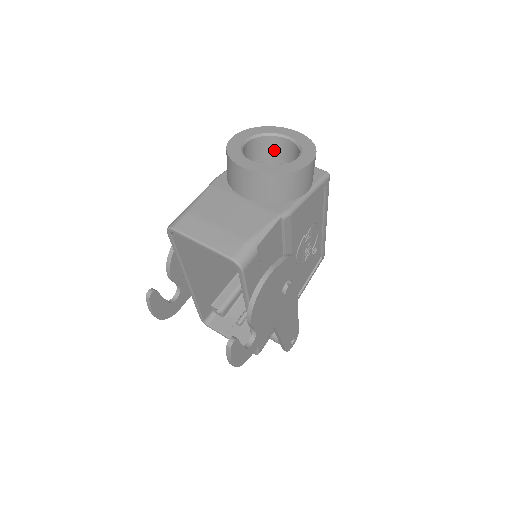
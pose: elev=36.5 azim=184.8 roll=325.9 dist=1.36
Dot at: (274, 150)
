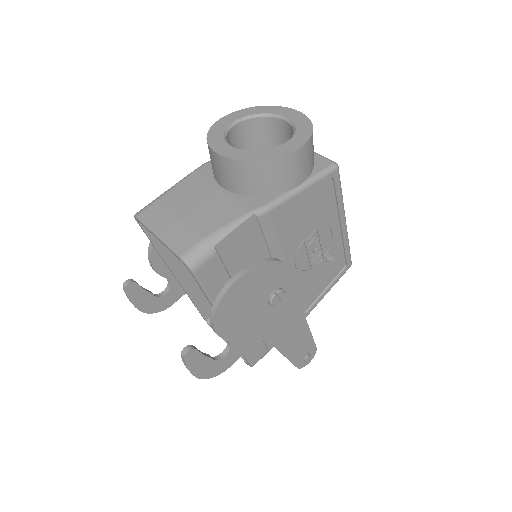
Dot at: (274, 134)
